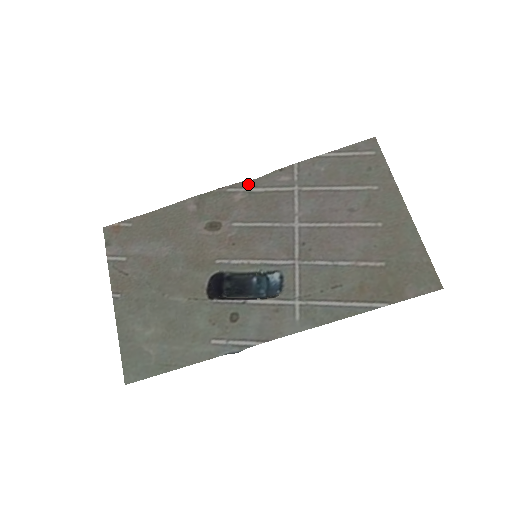
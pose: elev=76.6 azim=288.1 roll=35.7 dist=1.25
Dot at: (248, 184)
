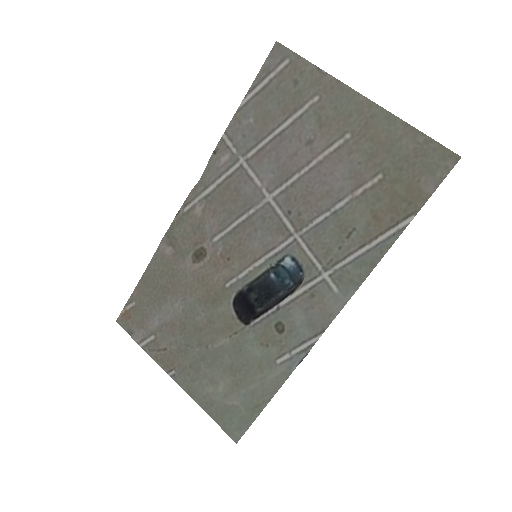
Dot at: (197, 190)
